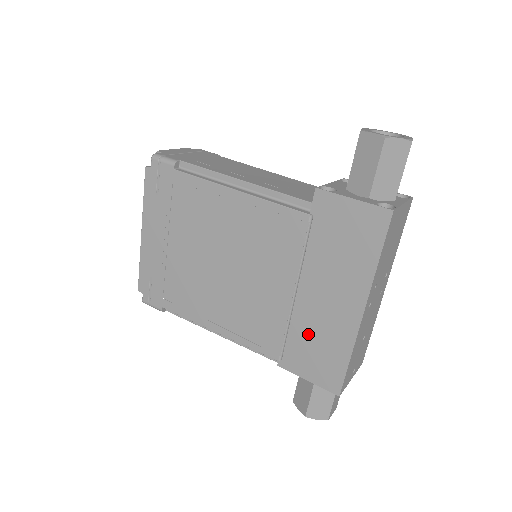
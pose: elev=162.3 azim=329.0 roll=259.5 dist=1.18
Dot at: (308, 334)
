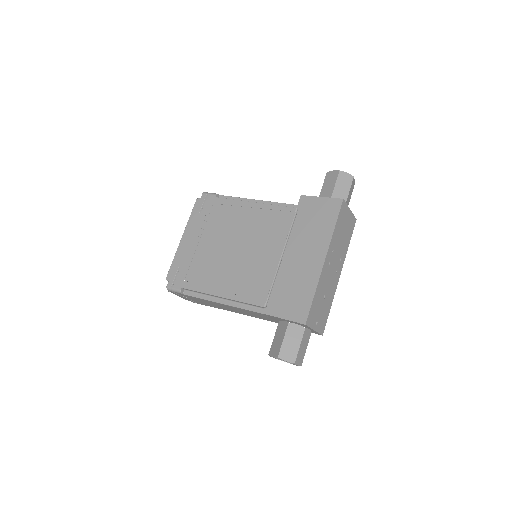
Dot at: (287, 283)
